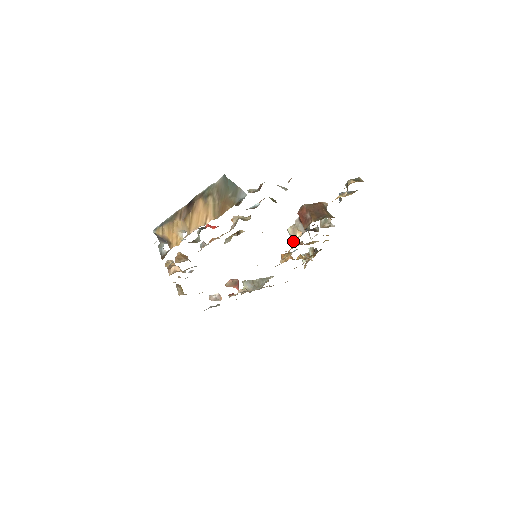
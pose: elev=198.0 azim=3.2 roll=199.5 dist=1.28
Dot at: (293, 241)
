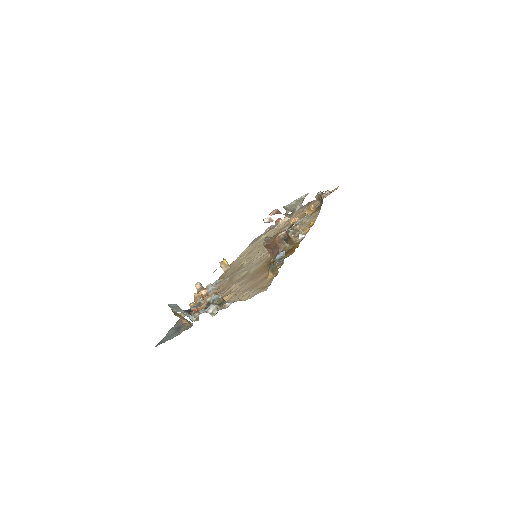
Dot at: occluded
